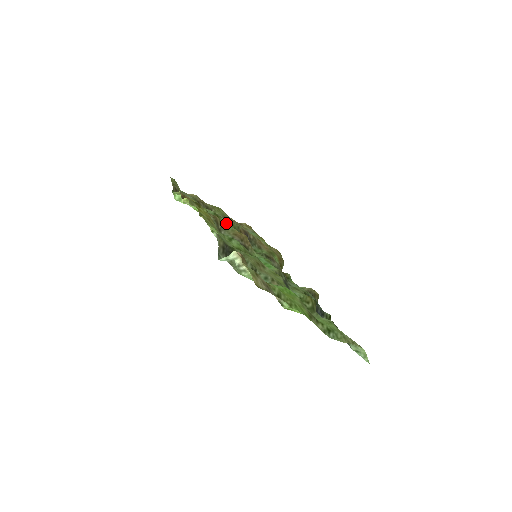
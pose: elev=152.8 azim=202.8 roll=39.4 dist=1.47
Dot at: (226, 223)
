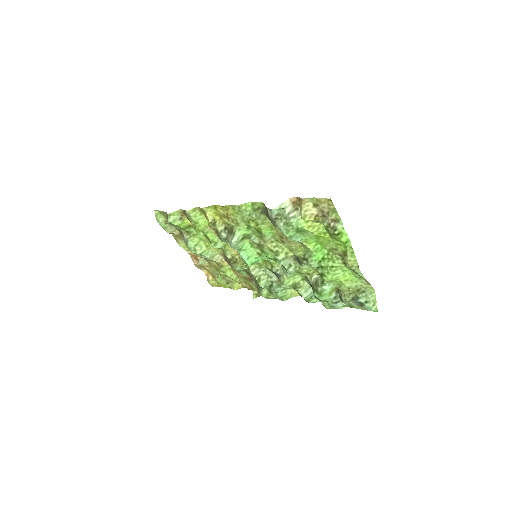
Dot at: occluded
